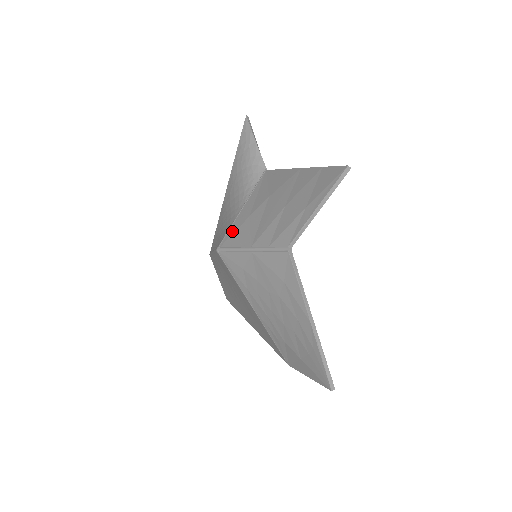
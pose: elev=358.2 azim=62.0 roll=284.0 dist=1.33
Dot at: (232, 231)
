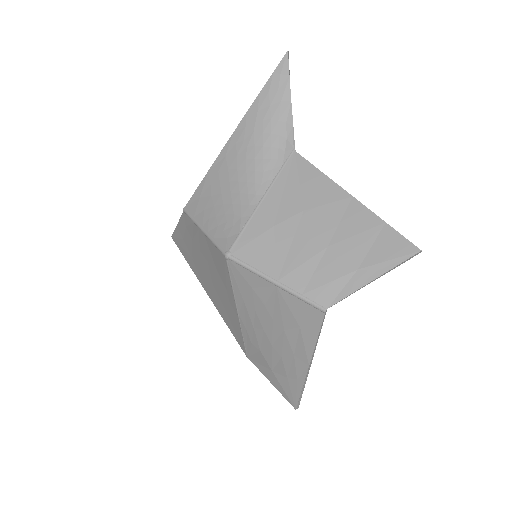
Dot at: (249, 237)
